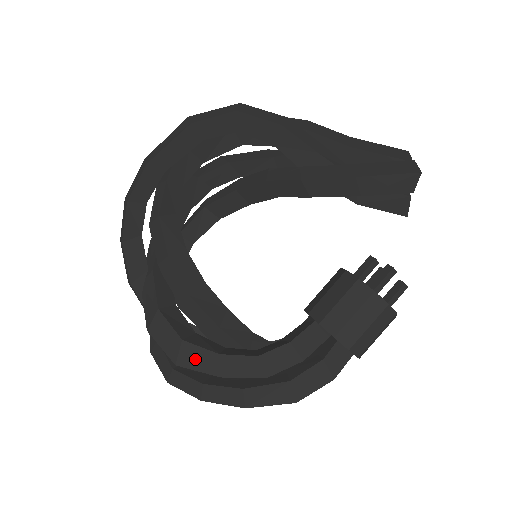
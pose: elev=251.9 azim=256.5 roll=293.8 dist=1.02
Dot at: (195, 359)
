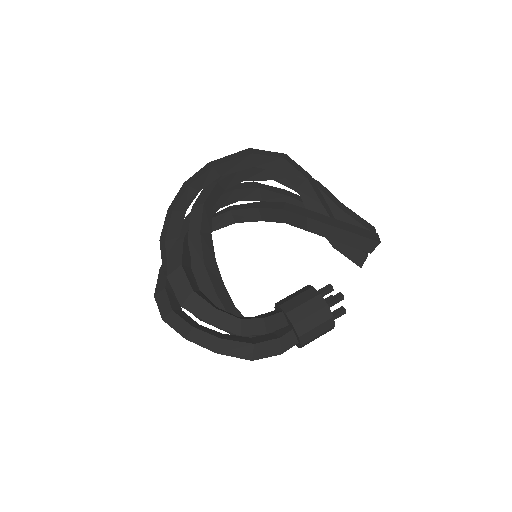
Dot at: (197, 306)
